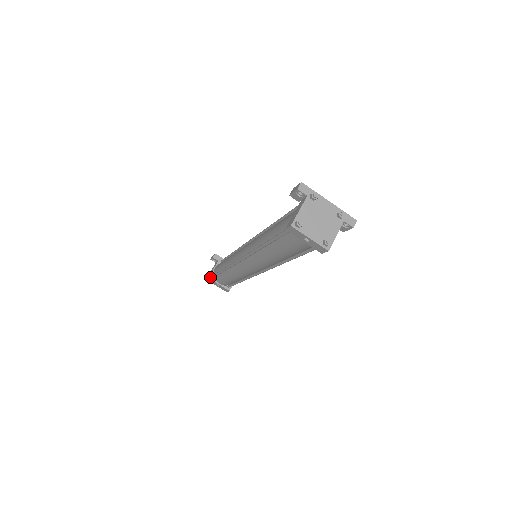
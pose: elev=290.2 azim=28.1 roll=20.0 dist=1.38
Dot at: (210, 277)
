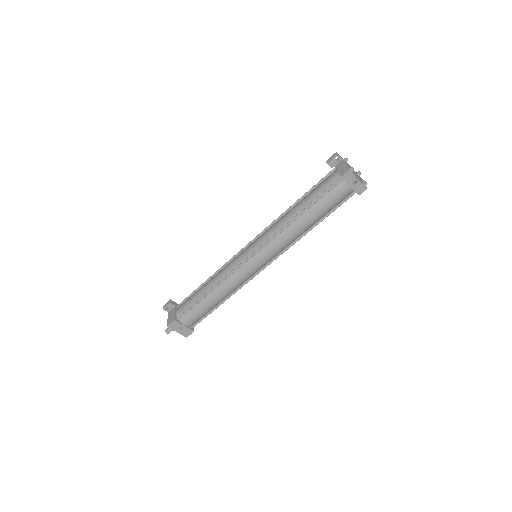
Dot at: (175, 319)
